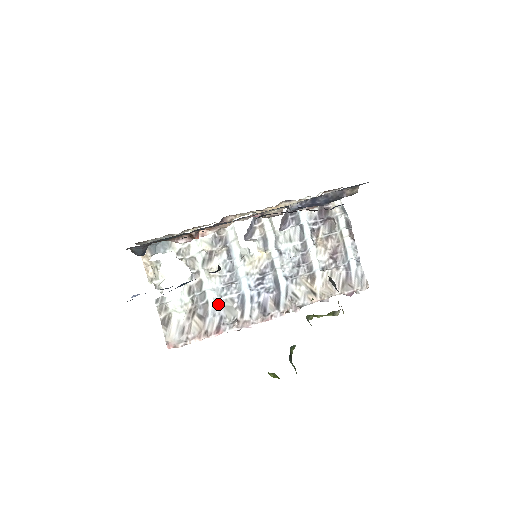
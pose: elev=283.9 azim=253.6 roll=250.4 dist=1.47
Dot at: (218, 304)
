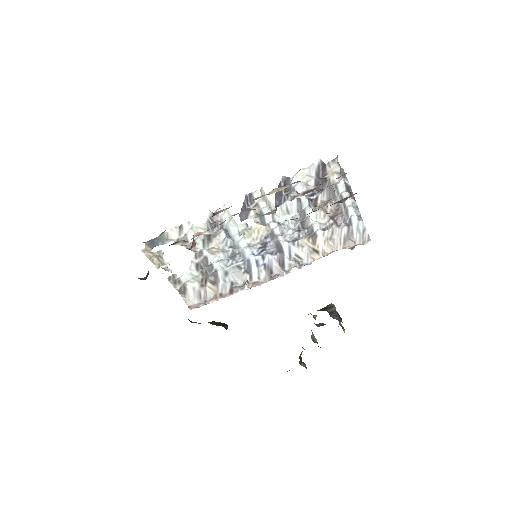
Dot at: (226, 272)
